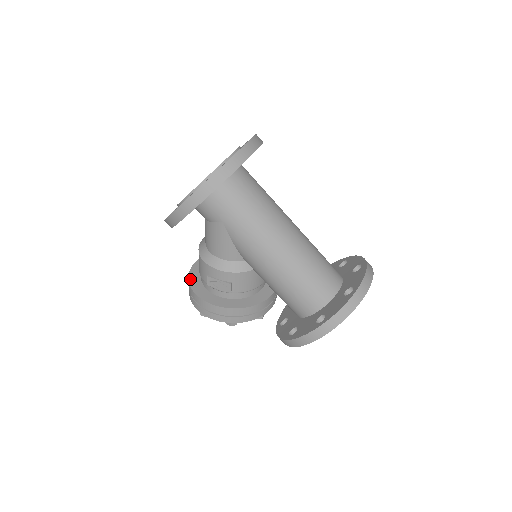
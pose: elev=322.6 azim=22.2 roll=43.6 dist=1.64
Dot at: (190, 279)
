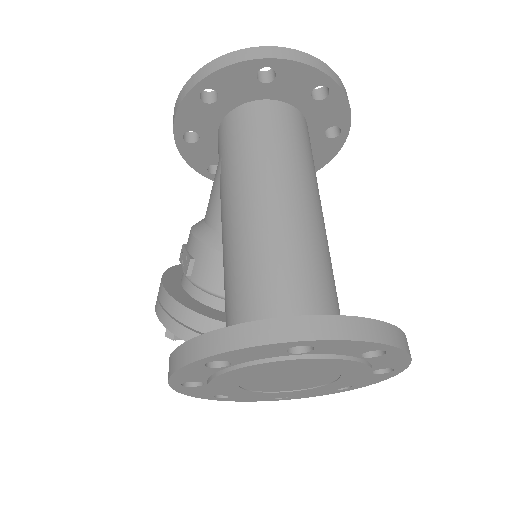
Dot at: occluded
